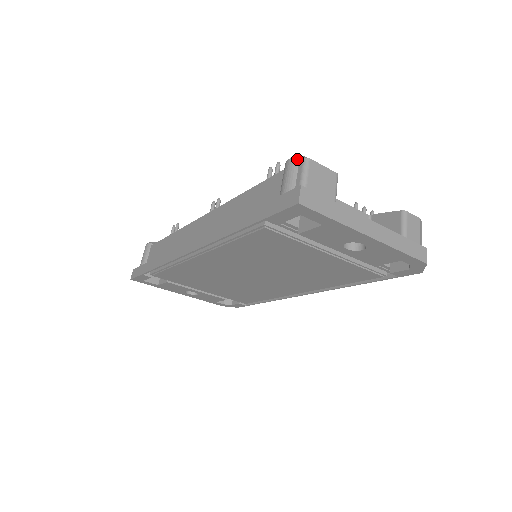
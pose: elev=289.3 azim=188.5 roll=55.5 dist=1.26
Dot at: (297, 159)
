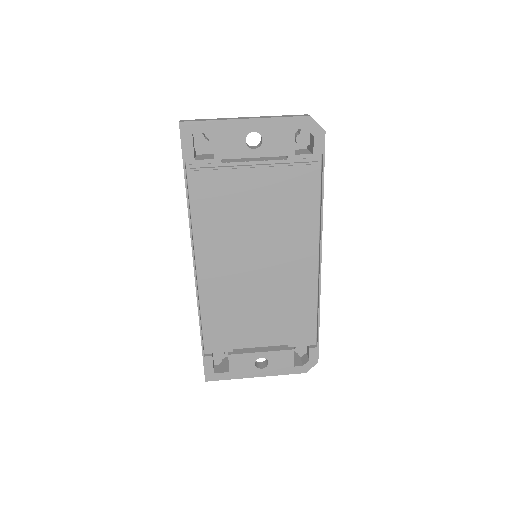
Dot at: occluded
